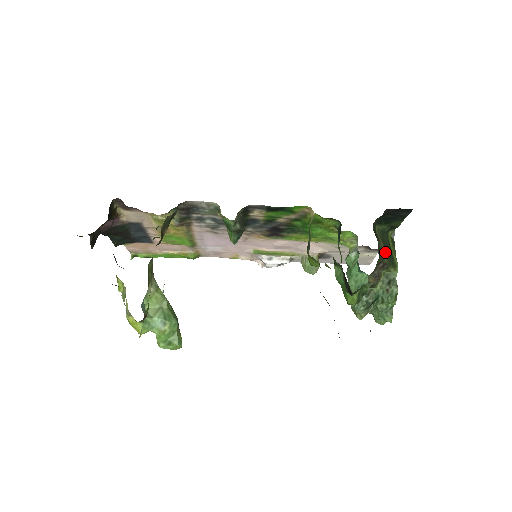
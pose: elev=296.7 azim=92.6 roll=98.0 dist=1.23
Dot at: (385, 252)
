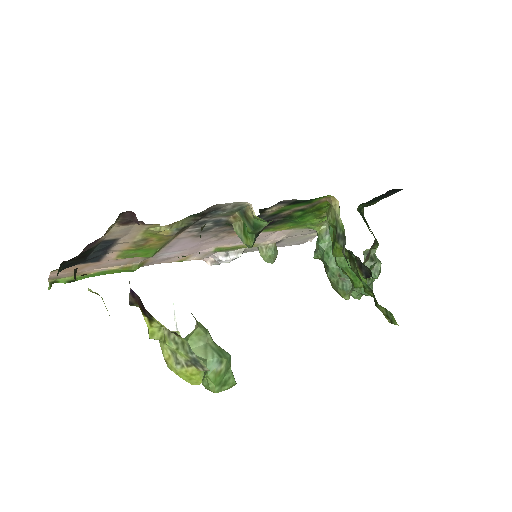
Dot at: (371, 231)
